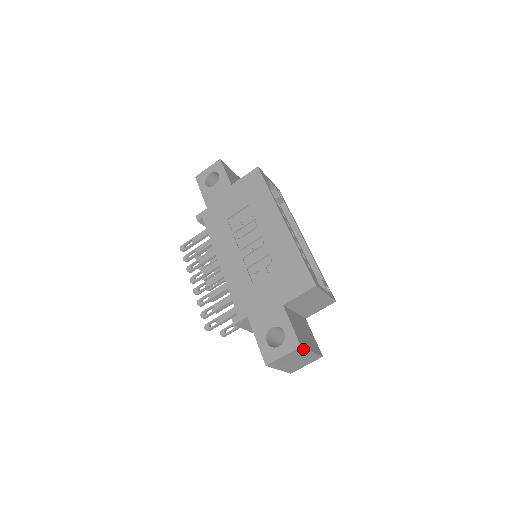
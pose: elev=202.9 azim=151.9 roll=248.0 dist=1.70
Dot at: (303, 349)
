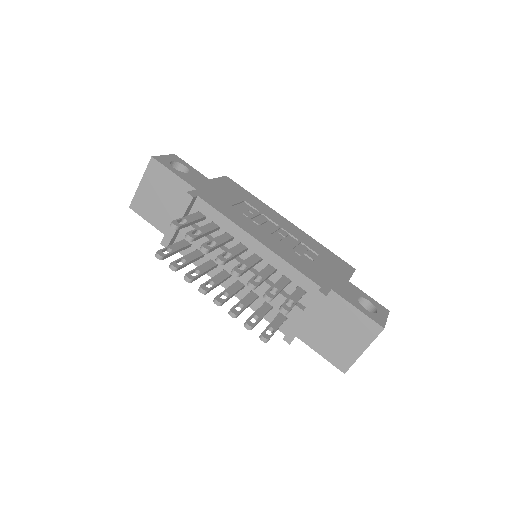
Dot at: occluded
